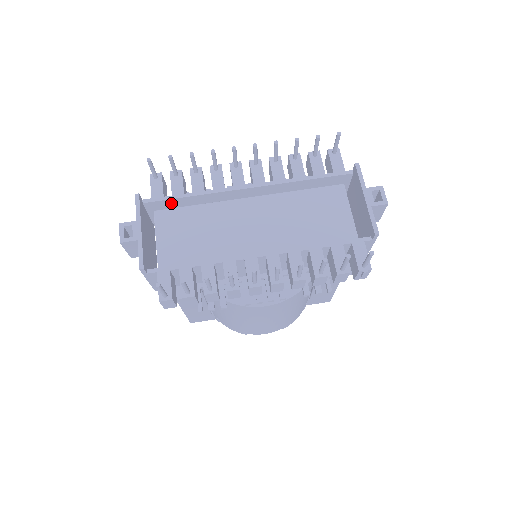
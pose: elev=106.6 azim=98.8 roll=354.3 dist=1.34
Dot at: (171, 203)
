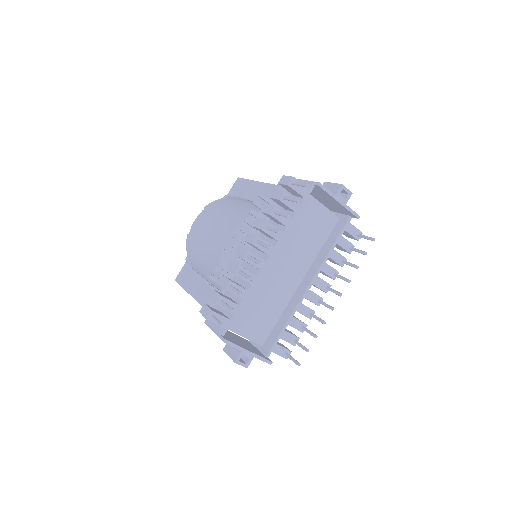
Dot at: occluded
